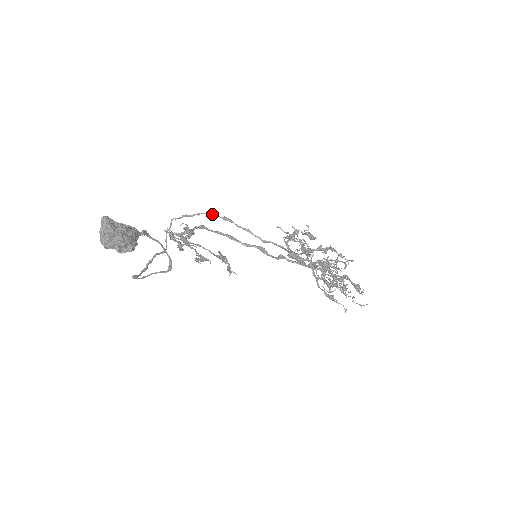
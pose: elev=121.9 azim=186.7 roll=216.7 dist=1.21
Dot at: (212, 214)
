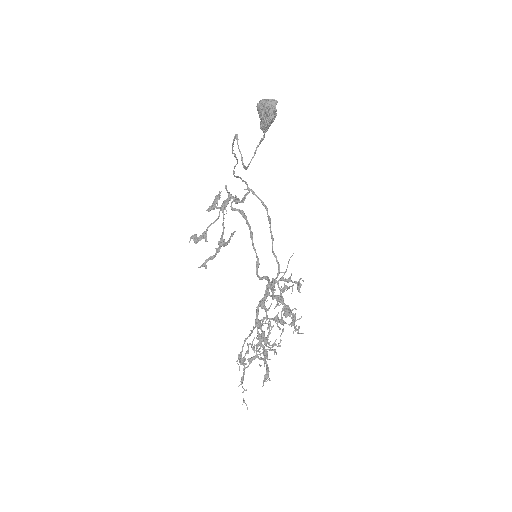
Dot at: occluded
